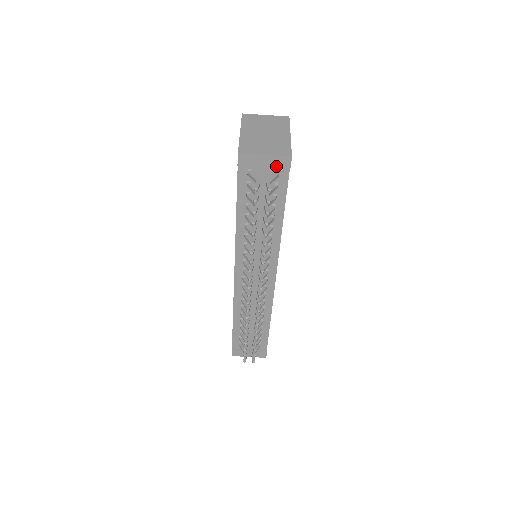
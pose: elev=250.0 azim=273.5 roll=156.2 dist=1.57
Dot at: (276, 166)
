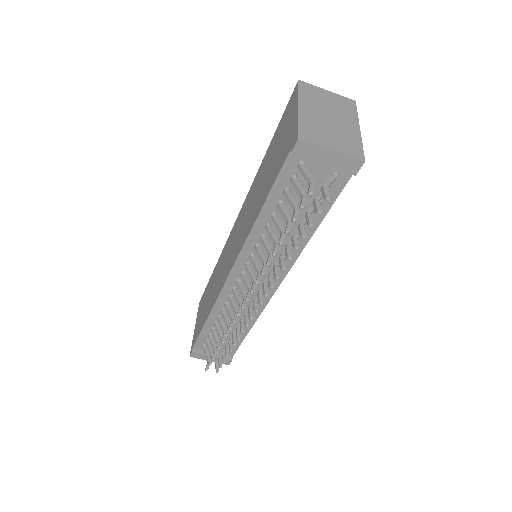
Dot at: (340, 167)
